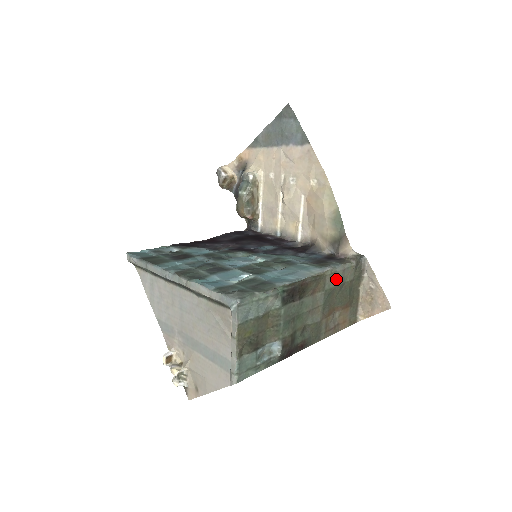
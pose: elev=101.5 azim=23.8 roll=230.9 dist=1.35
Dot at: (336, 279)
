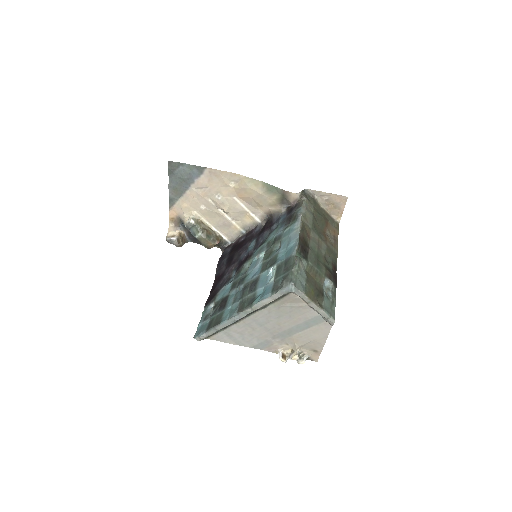
Dot at: (308, 217)
